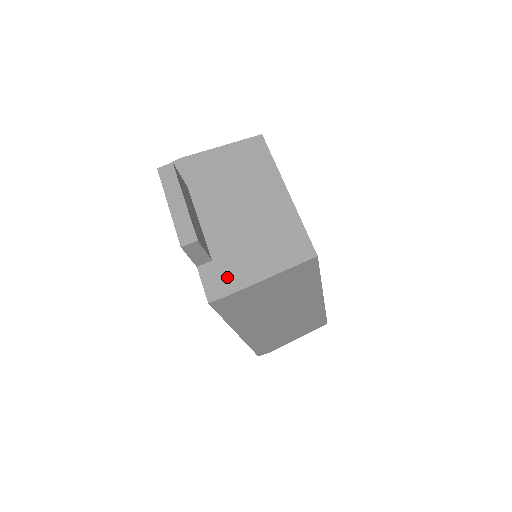
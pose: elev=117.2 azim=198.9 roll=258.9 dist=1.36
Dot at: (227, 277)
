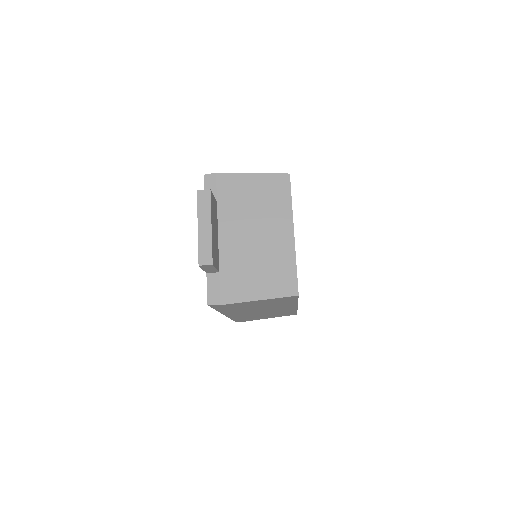
Dot at: (227, 290)
